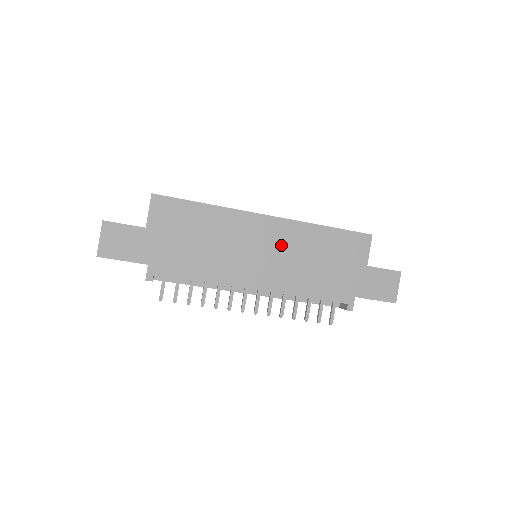
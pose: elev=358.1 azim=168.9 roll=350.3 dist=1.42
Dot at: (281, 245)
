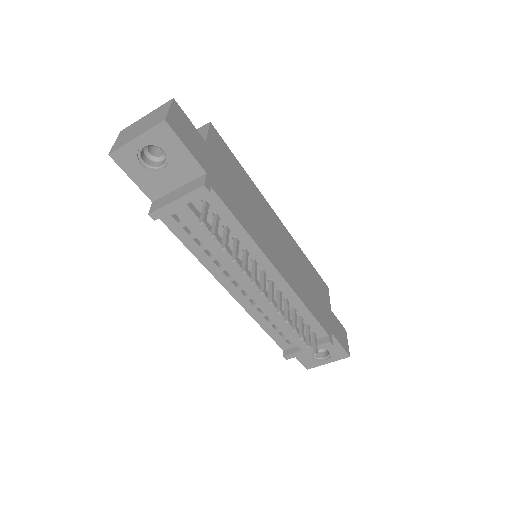
Dot at: (288, 249)
